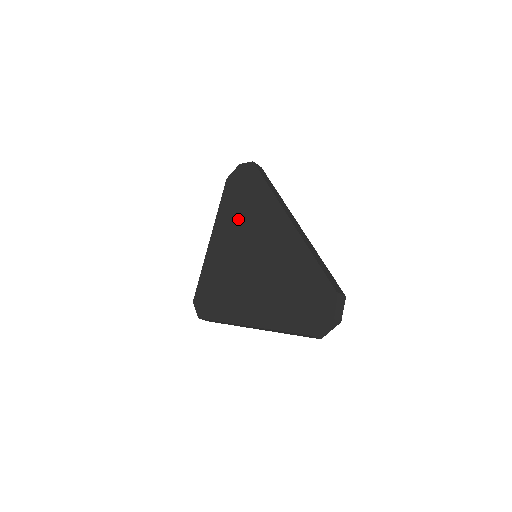
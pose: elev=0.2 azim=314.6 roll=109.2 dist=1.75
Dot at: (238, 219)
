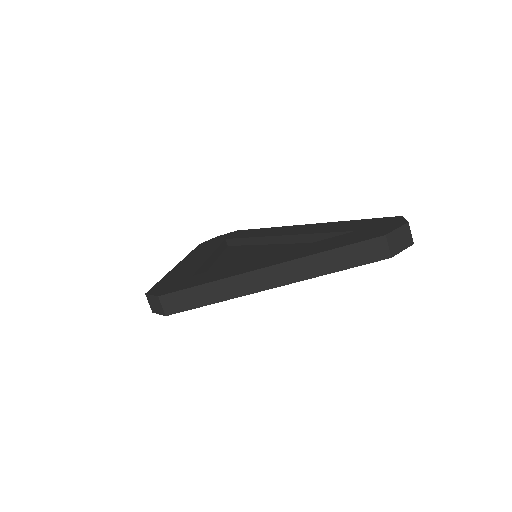
Dot at: (219, 254)
